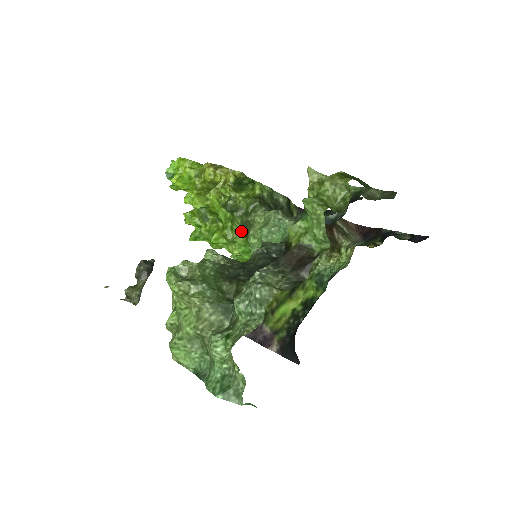
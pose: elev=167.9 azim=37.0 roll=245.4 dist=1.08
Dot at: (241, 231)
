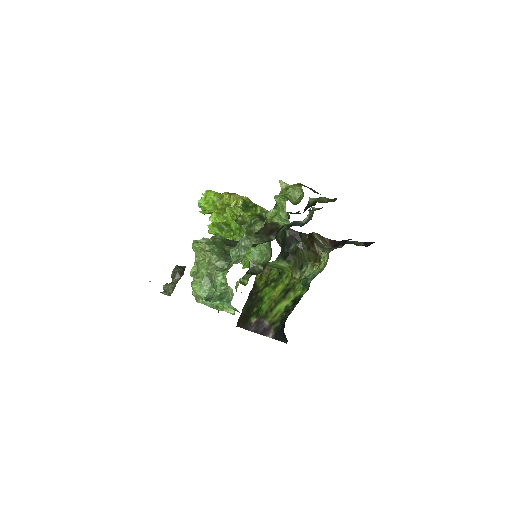
Dot at: occluded
